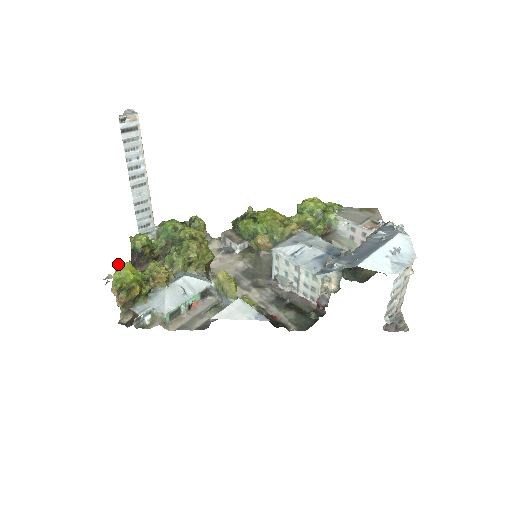
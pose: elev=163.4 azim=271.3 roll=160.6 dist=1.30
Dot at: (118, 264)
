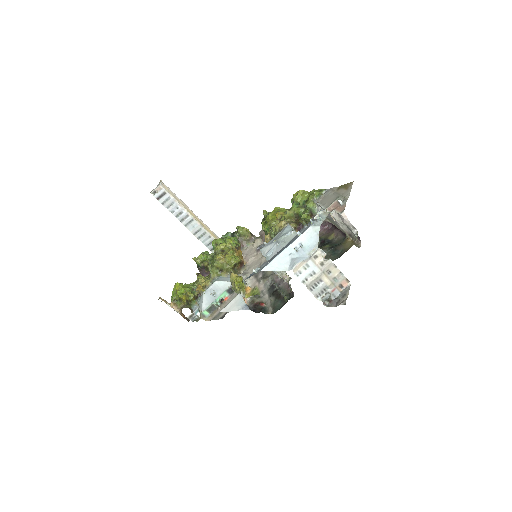
Dot at: (175, 284)
